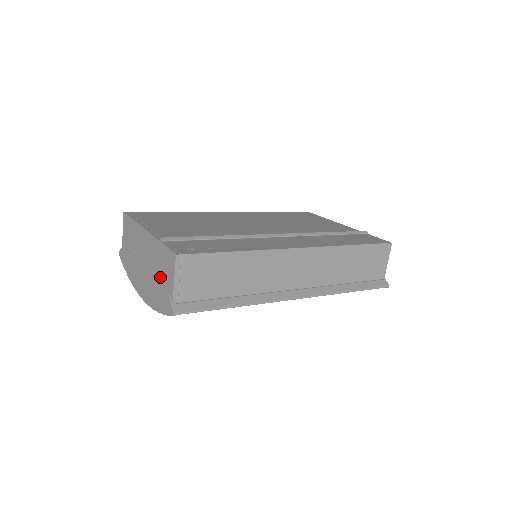
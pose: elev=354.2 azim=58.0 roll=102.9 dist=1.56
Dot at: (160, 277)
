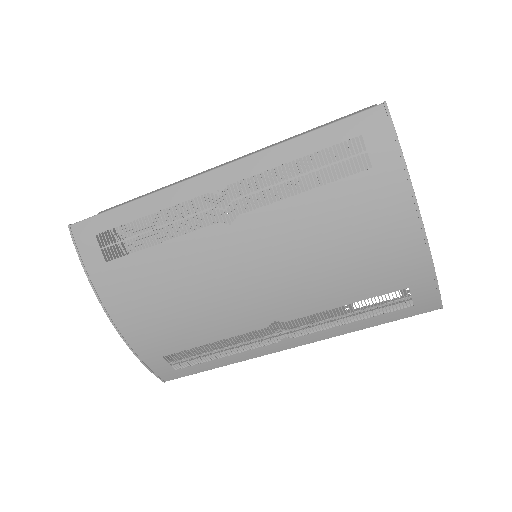
Dot at: (104, 256)
